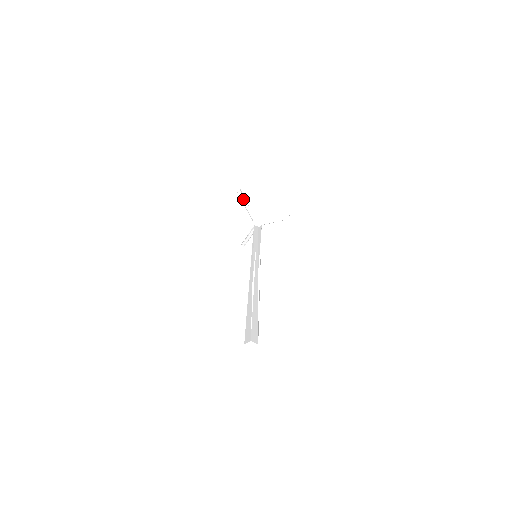
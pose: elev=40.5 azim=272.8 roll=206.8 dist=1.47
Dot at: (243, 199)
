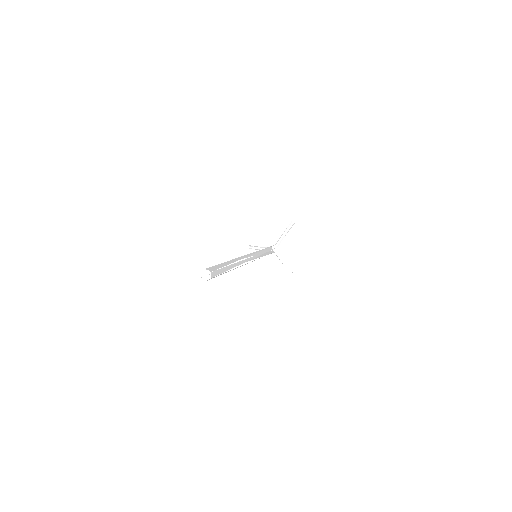
Dot at: occluded
